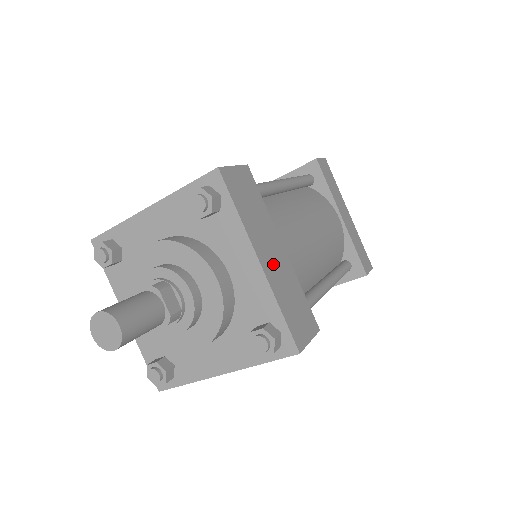
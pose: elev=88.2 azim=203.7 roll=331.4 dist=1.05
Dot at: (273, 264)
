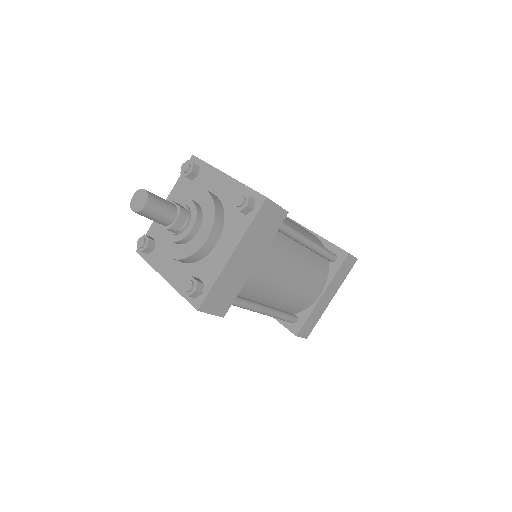
Dot at: (238, 264)
